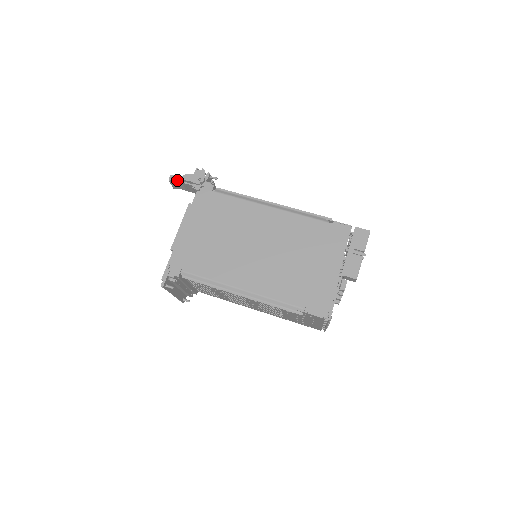
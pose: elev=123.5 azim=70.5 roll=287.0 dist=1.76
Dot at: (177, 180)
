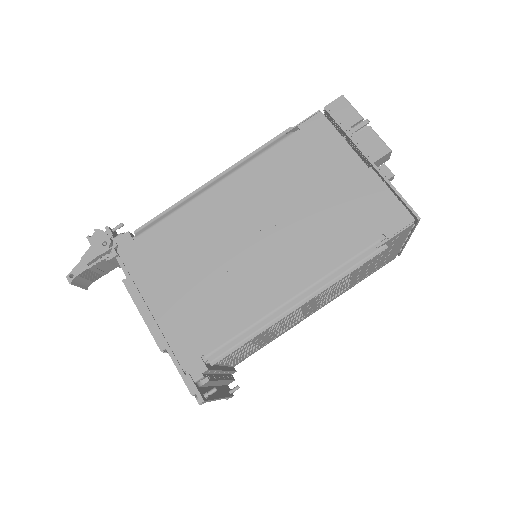
Dot at: (79, 273)
